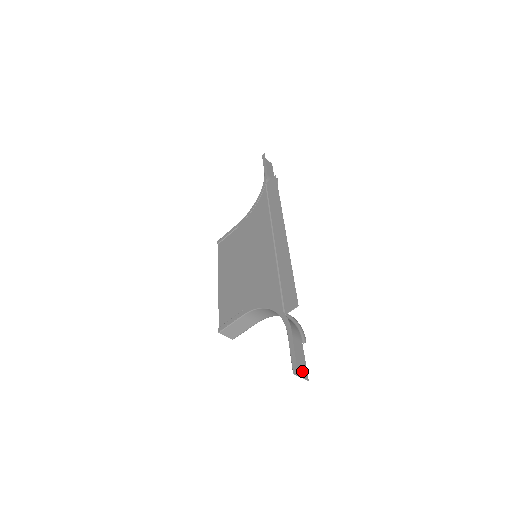
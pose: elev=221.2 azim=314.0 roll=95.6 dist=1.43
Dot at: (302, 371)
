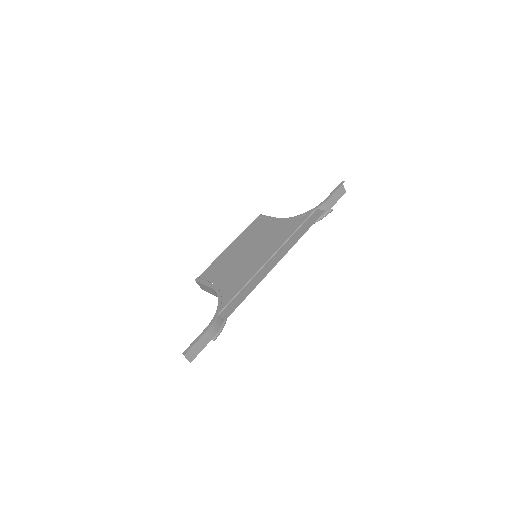
Dot at: (192, 355)
